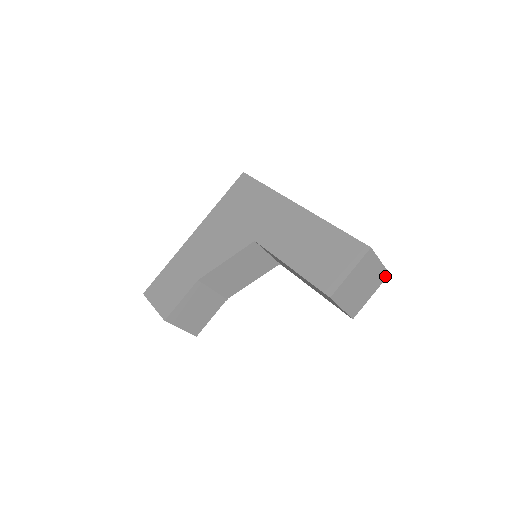
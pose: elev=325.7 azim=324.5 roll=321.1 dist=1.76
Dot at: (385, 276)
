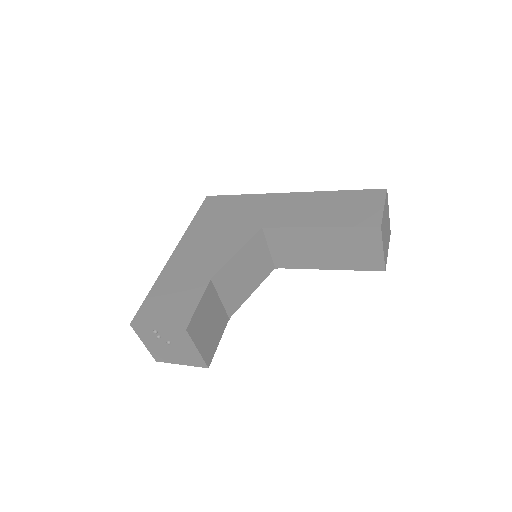
Dot at: (390, 233)
